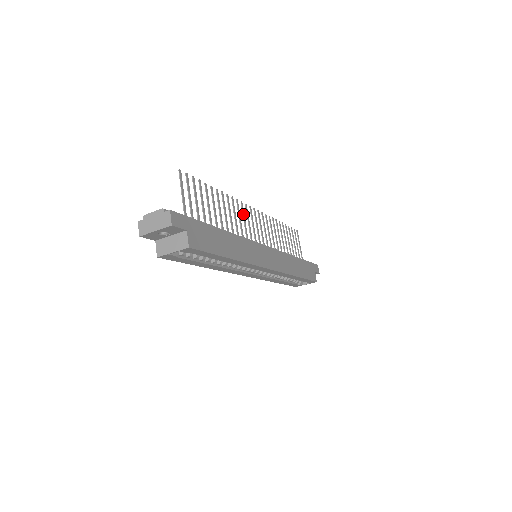
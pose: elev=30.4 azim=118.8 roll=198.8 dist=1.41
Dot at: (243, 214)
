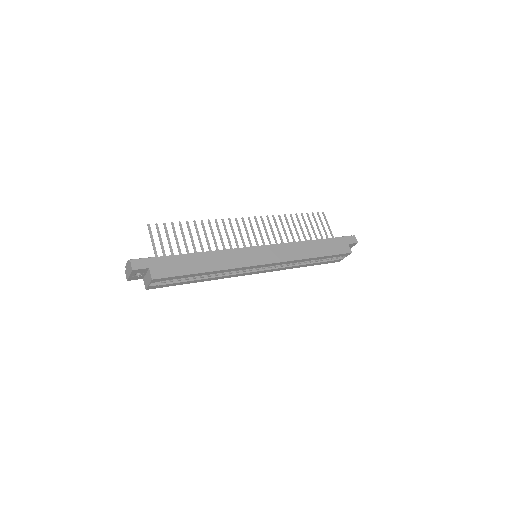
Dot at: (231, 228)
